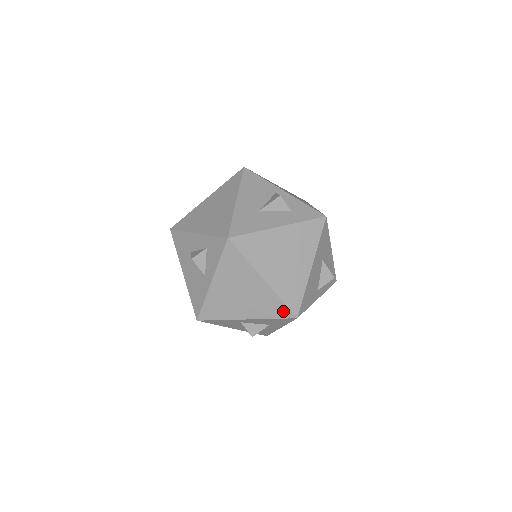
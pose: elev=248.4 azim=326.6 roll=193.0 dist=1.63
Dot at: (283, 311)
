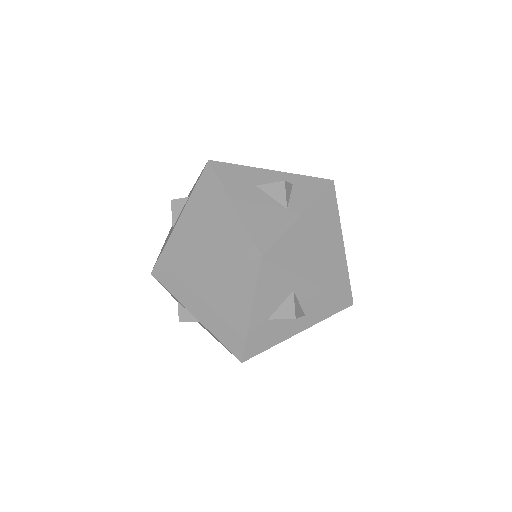
Dot at: (346, 289)
